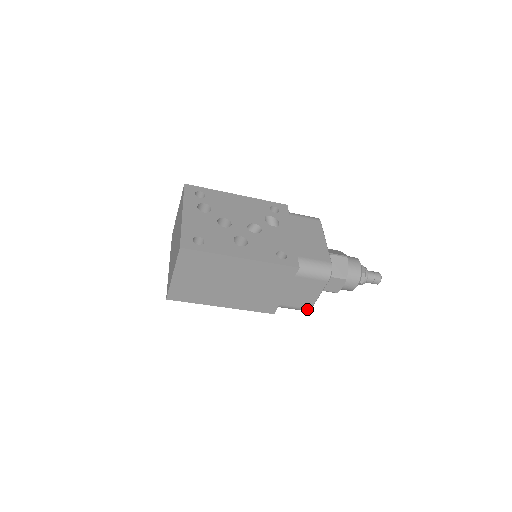
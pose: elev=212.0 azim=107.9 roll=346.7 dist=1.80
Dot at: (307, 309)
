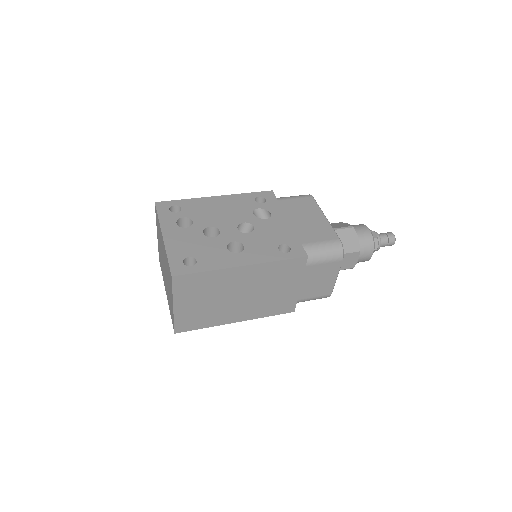
Dot at: (327, 295)
